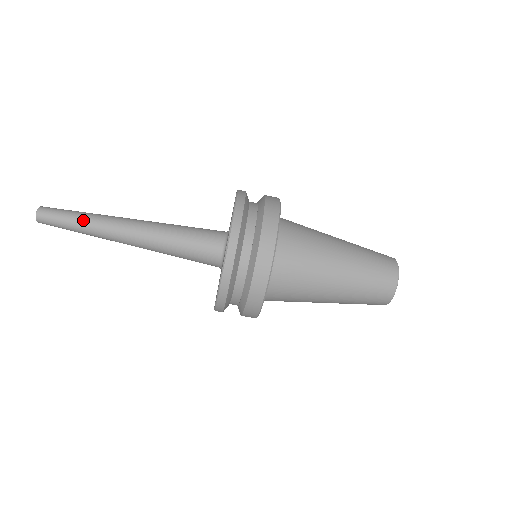
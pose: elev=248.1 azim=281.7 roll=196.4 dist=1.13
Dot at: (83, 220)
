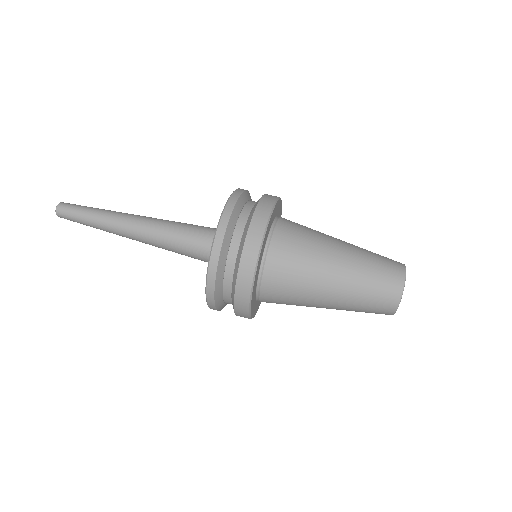
Dot at: (98, 210)
